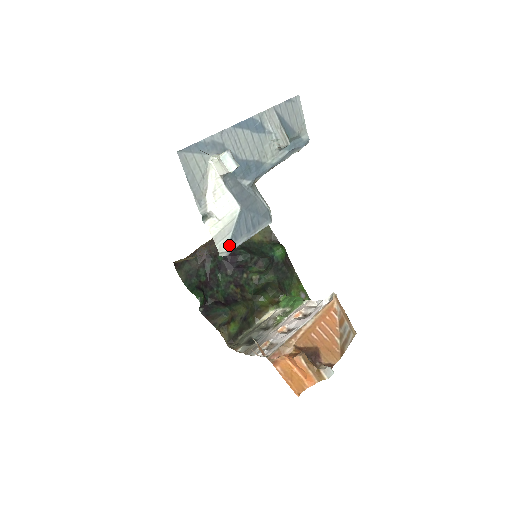
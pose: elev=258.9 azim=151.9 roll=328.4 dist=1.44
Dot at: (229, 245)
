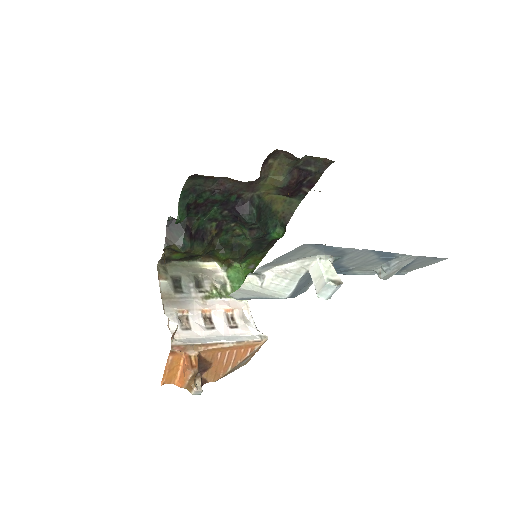
Dot at: (244, 297)
